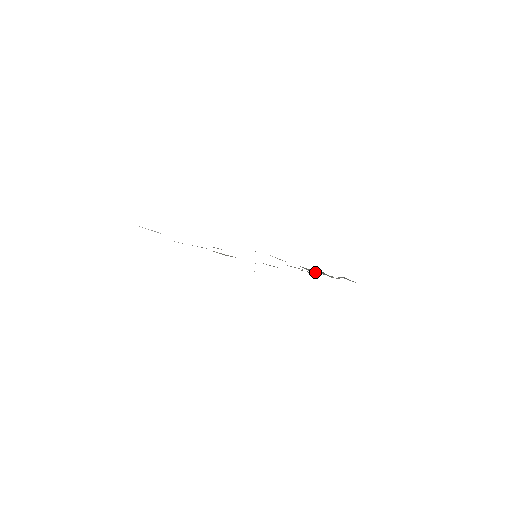
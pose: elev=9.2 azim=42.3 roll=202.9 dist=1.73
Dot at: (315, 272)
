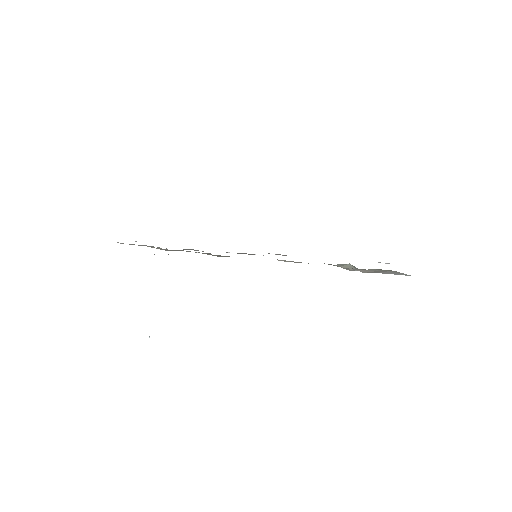
Dot at: (351, 270)
